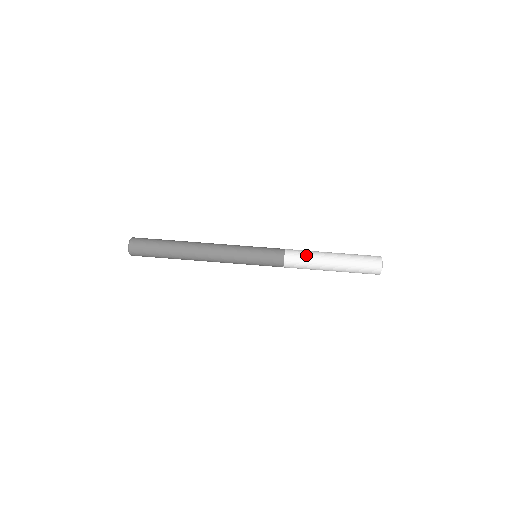
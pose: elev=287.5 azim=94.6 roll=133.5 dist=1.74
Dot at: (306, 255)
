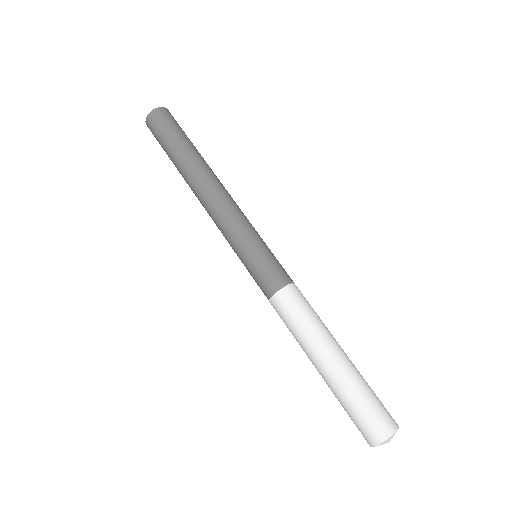
Dot at: (305, 317)
